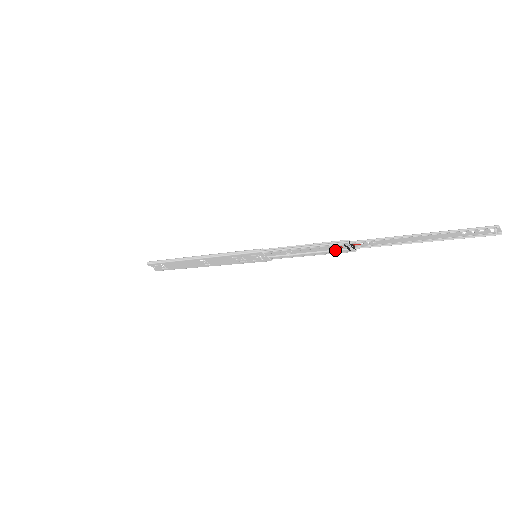
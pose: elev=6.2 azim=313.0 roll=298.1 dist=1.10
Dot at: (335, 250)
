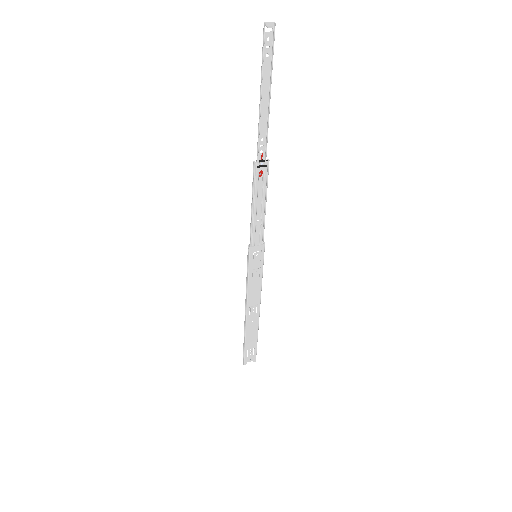
Dot at: (263, 179)
